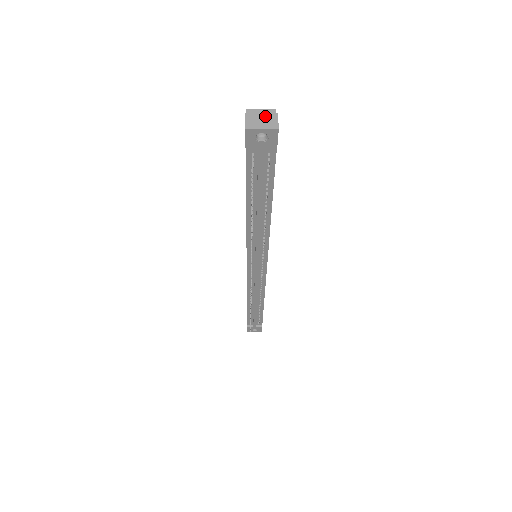
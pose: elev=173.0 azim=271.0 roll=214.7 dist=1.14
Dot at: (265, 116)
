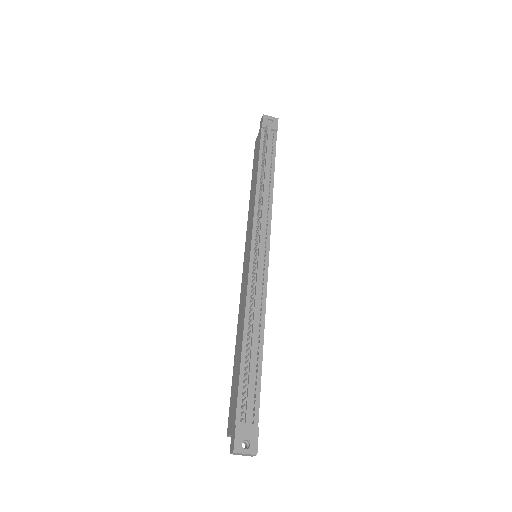
Dot at: occluded
